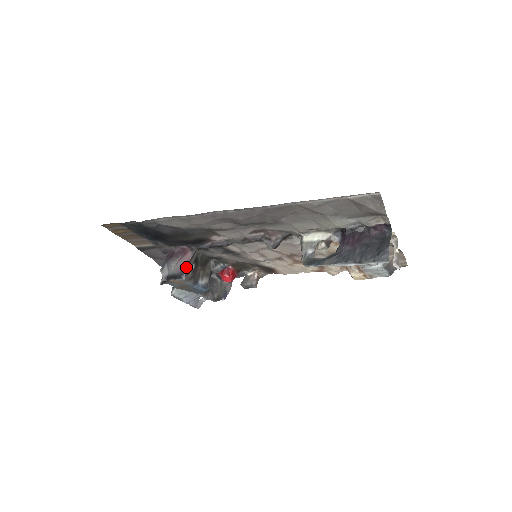
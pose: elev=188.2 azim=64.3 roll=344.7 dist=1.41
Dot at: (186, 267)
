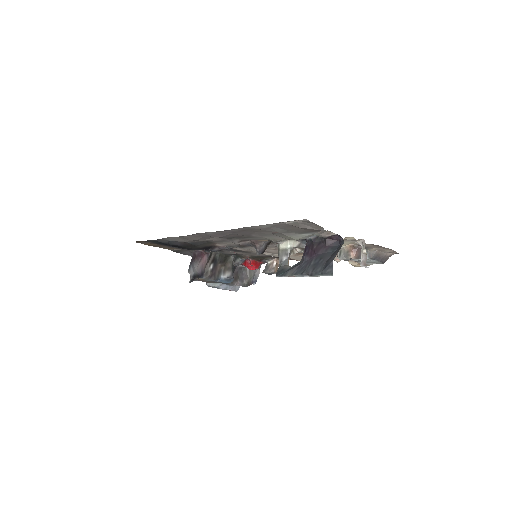
Dot at: (205, 268)
